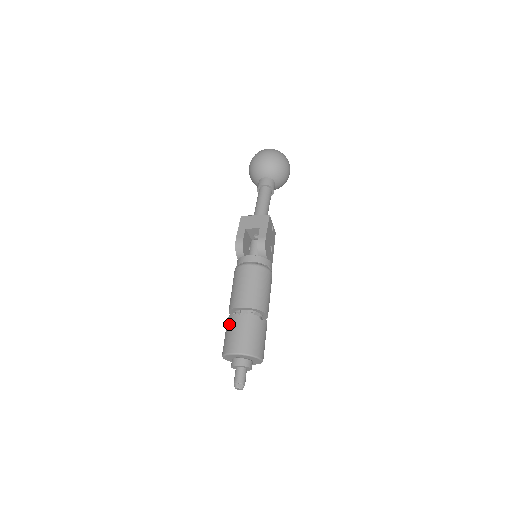
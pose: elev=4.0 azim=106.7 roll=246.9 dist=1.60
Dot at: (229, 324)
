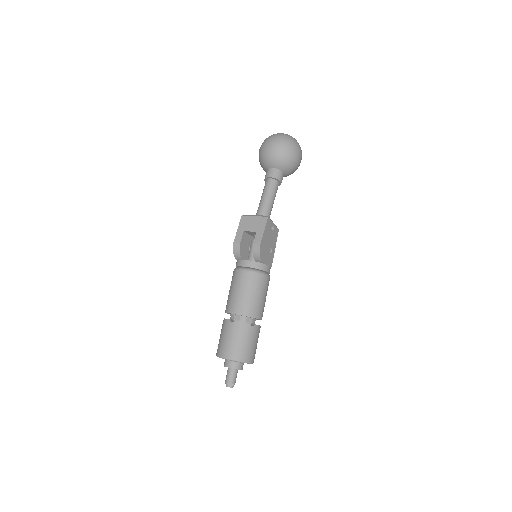
Dot at: (222, 328)
